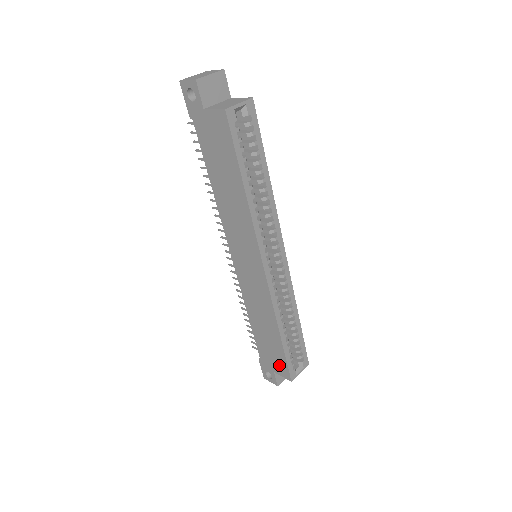
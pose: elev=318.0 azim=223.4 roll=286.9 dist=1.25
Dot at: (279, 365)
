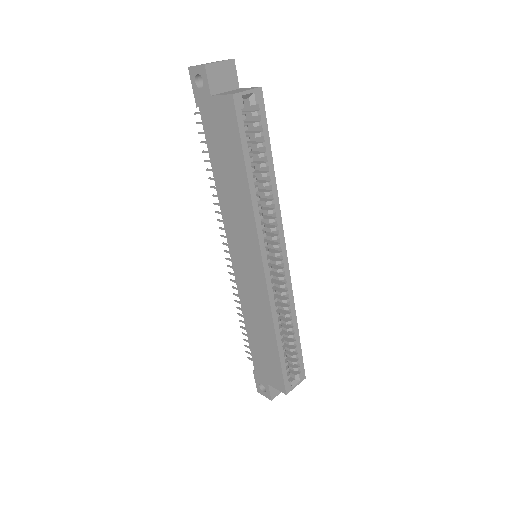
Dot at: (274, 376)
